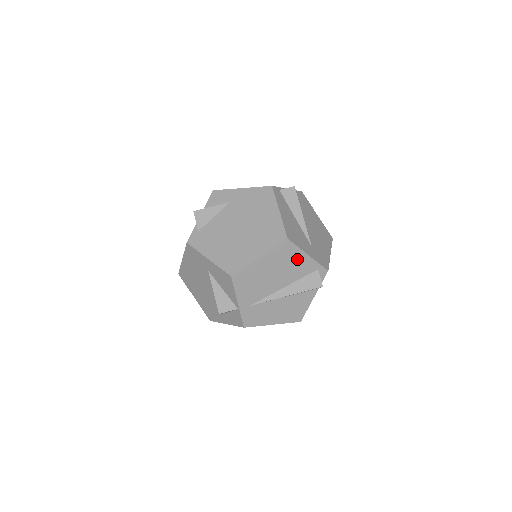
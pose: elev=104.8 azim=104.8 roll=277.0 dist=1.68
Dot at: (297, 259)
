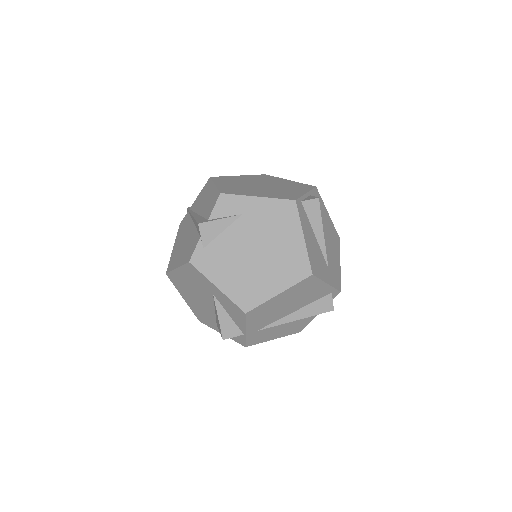
Dot at: (315, 288)
